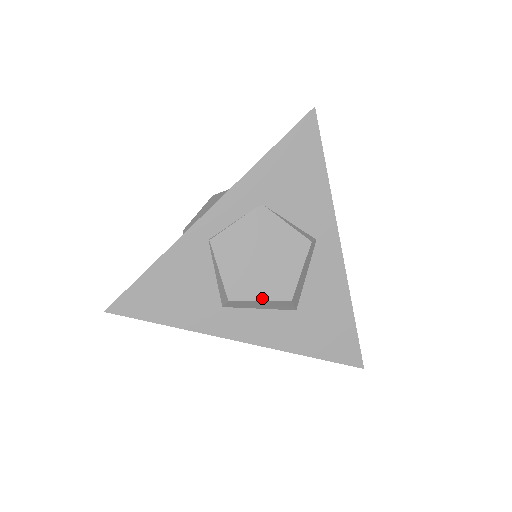
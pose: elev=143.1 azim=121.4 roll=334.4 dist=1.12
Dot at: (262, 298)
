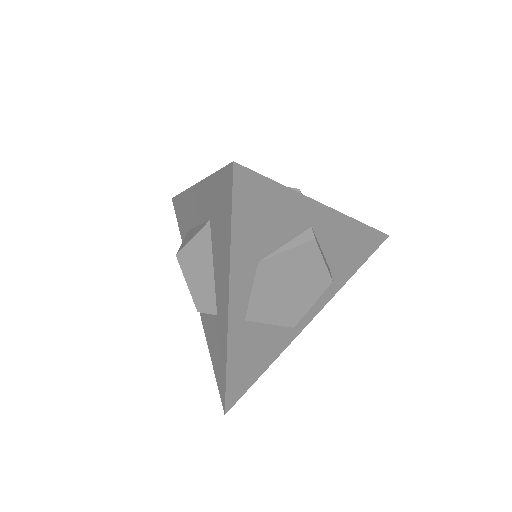
Dot at: (313, 302)
